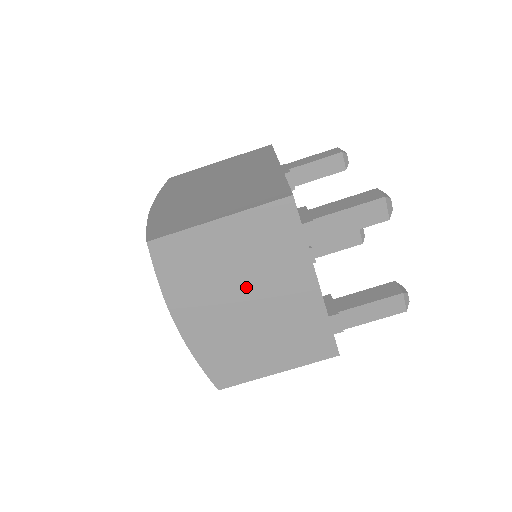
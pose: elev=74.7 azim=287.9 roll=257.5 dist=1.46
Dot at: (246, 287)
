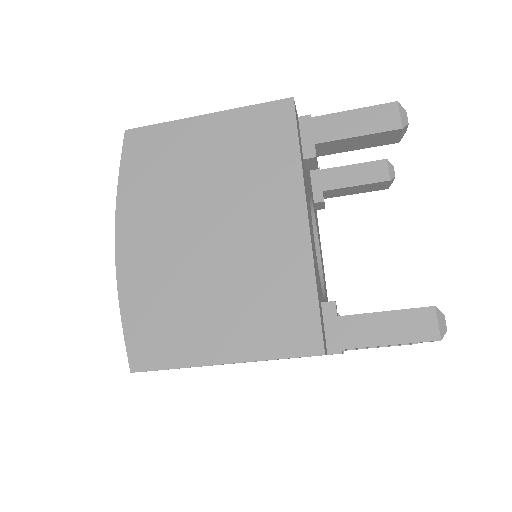
Dot at: occluded
